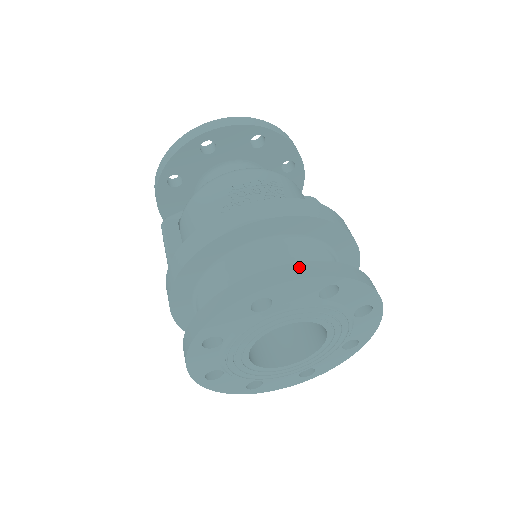
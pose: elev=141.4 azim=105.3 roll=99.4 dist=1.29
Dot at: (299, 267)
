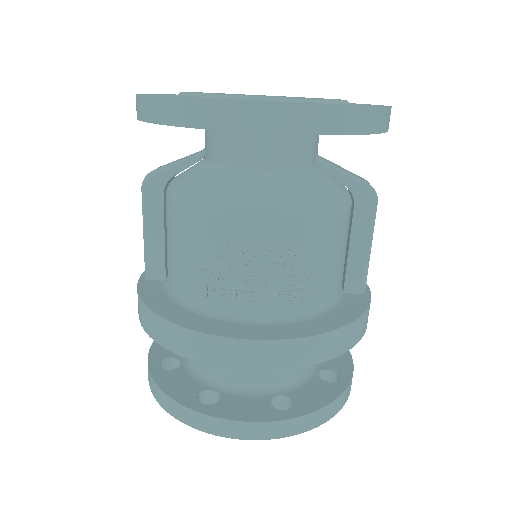
Dot at: (247, 428)
